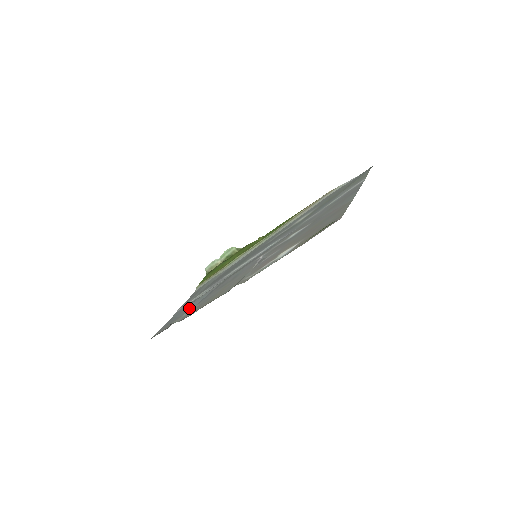
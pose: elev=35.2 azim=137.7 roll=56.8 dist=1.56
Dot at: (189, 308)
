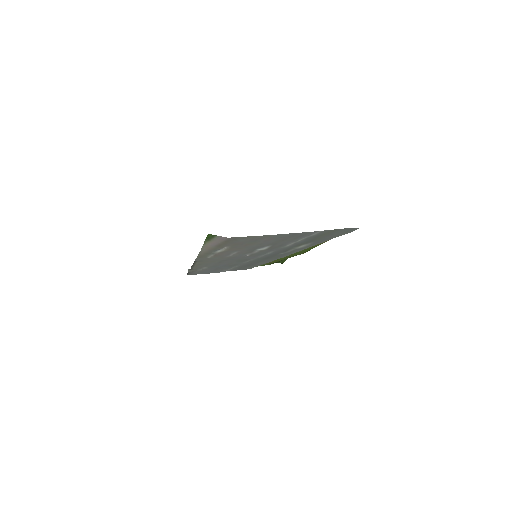
Dot at: (209, 268)
